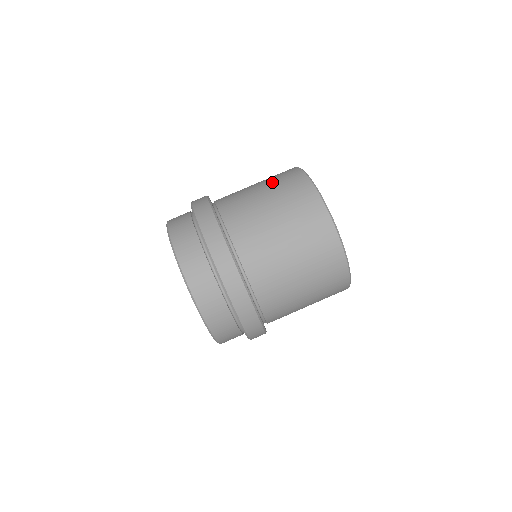
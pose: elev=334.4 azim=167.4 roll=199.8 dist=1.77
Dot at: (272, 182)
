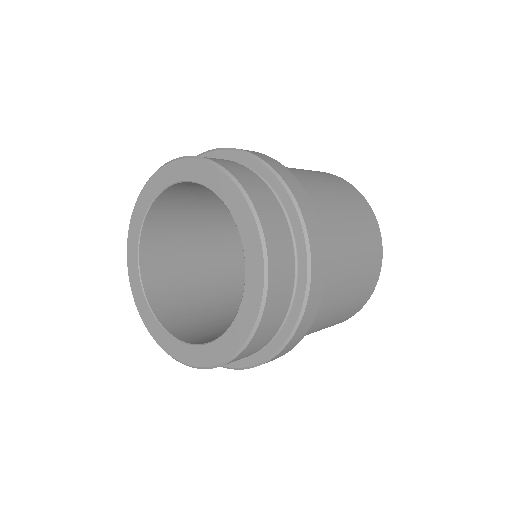
Dot at: (313, 172)
